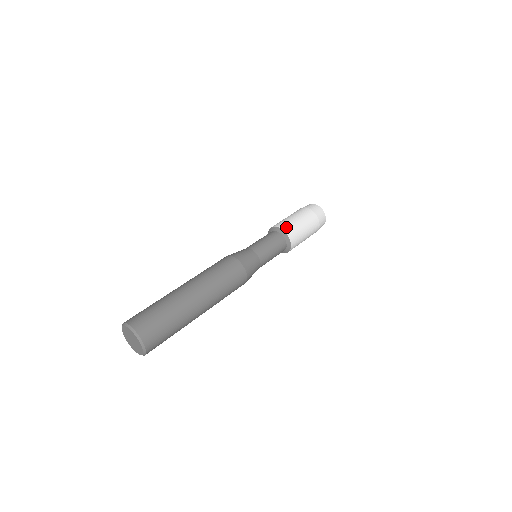
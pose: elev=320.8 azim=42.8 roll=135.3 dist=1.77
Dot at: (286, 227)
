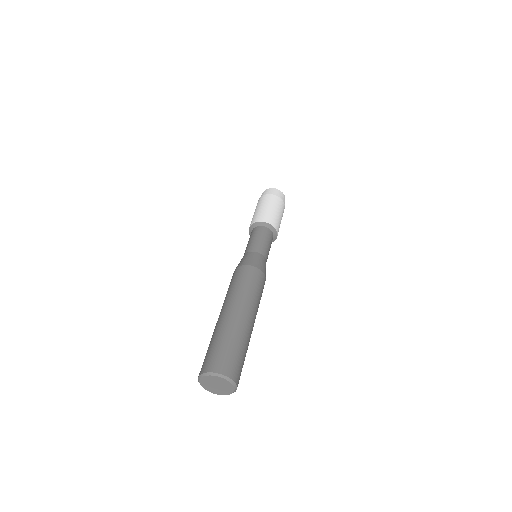
Dot at: (276, 224)
